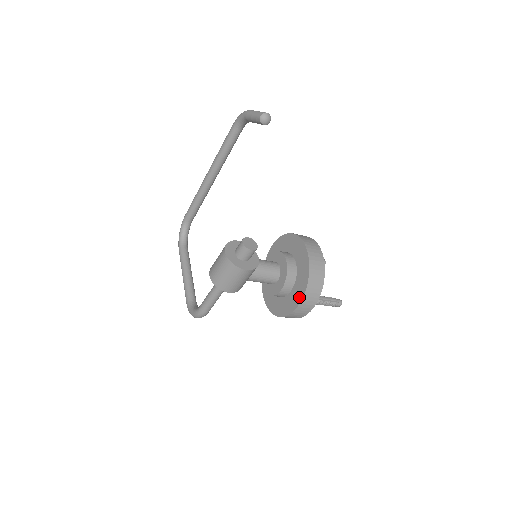
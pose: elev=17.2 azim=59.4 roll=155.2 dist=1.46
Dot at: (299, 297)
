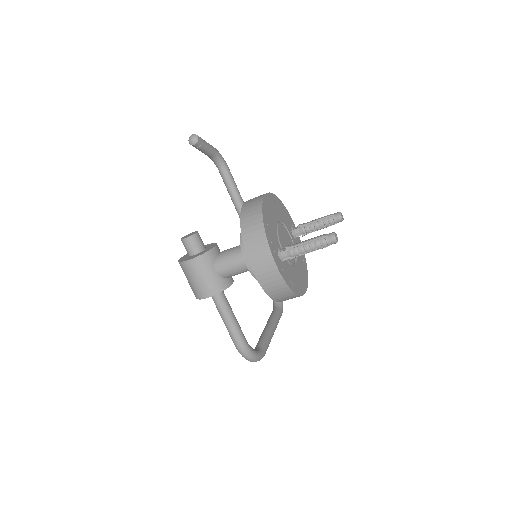
Dot at: (248, 253)
